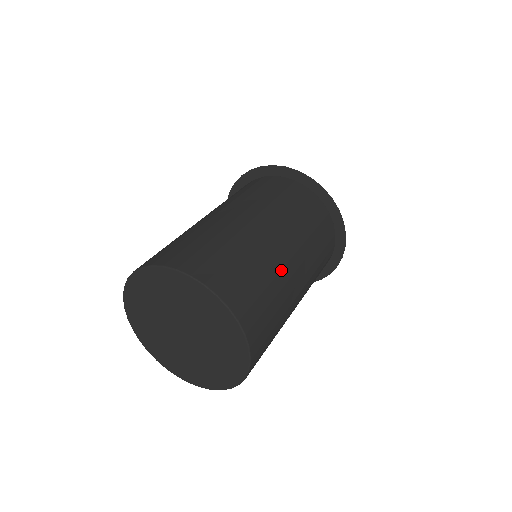
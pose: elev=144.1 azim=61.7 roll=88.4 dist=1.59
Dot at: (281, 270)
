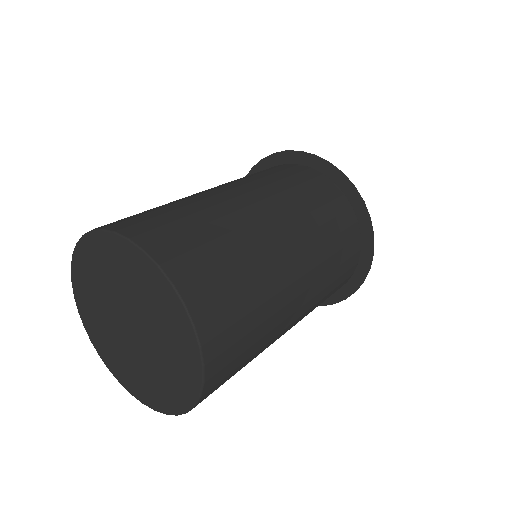
Dot at: (280, 291)
